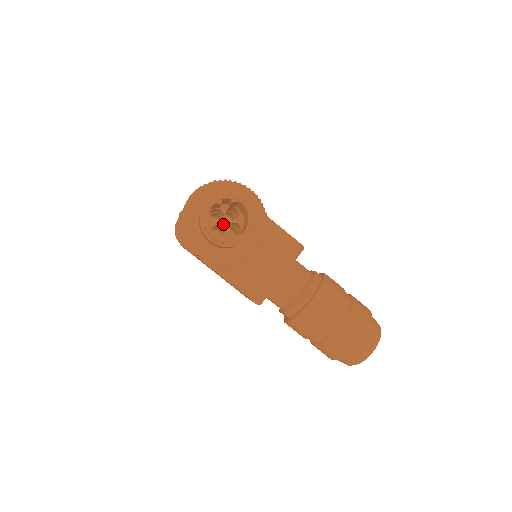
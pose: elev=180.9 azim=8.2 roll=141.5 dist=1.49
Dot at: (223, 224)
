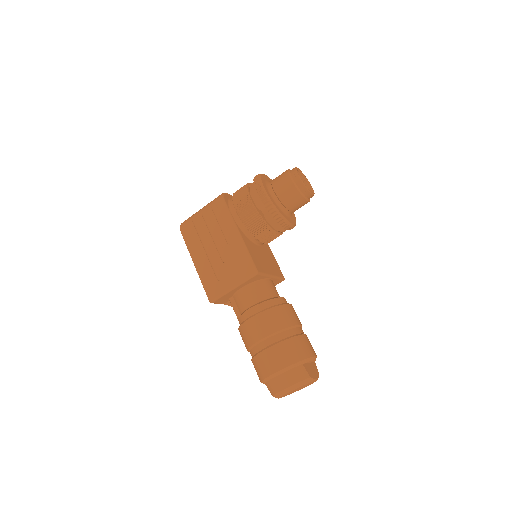
Dot at: occluded
